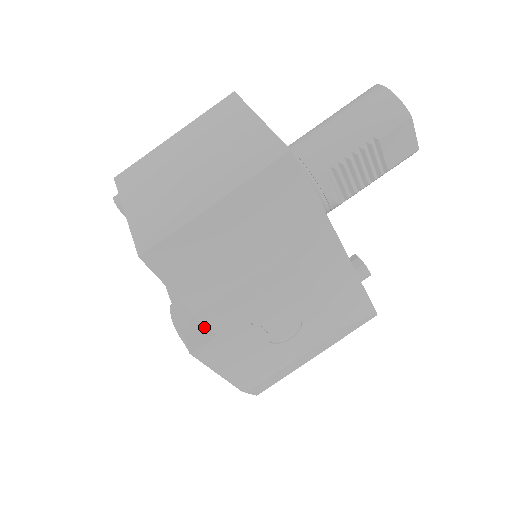
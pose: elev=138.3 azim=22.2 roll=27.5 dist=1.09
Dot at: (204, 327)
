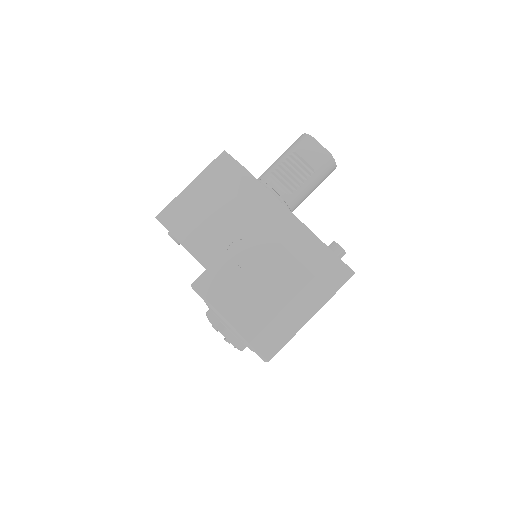
Dot at: occluded
